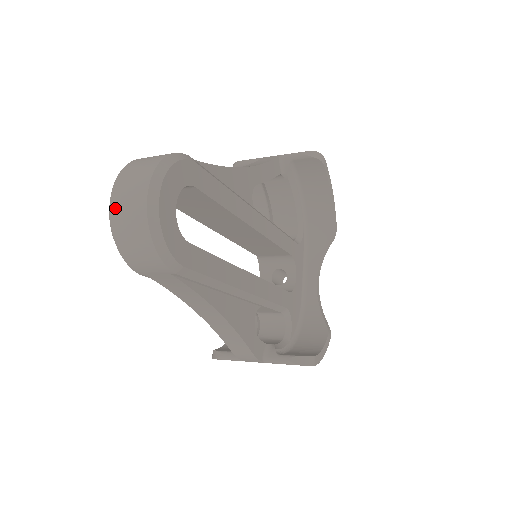
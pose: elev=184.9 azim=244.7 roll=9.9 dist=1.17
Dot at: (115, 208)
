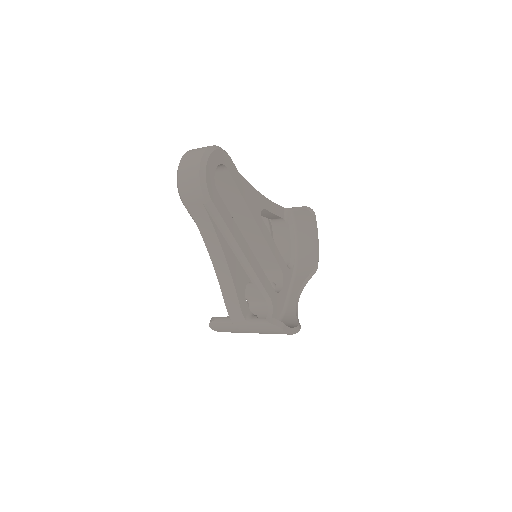
Dot at: (183, 161)
